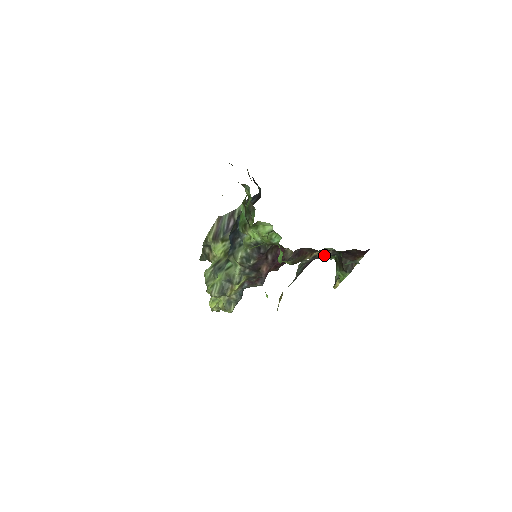
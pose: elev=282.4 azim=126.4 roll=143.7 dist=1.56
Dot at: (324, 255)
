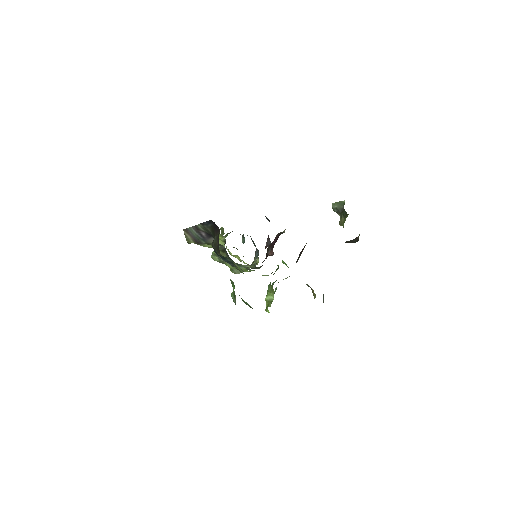
Dot at: occluded
